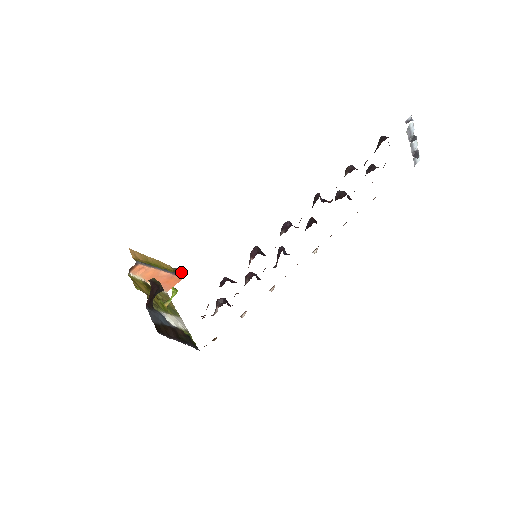
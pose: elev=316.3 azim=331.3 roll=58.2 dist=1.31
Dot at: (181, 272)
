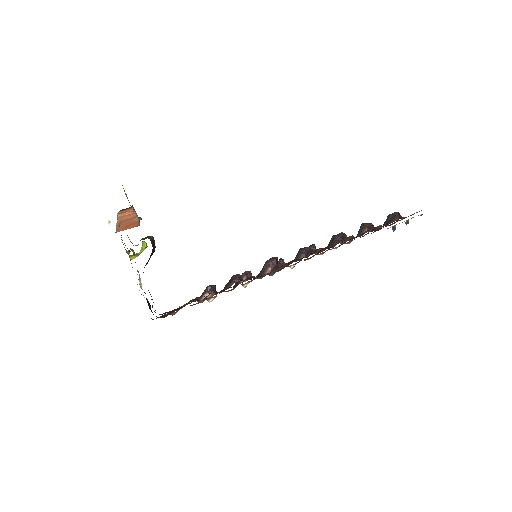
Dot at: (140, 218)
